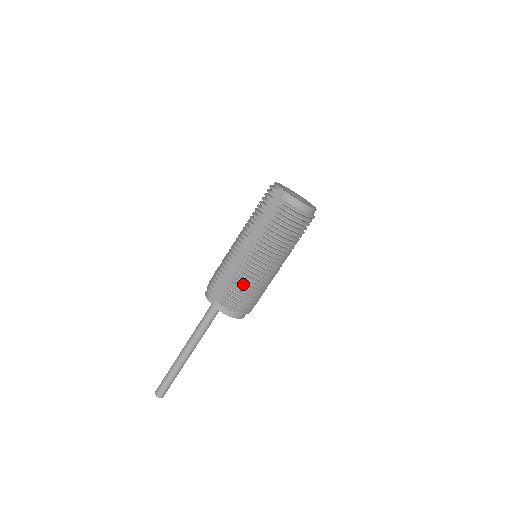
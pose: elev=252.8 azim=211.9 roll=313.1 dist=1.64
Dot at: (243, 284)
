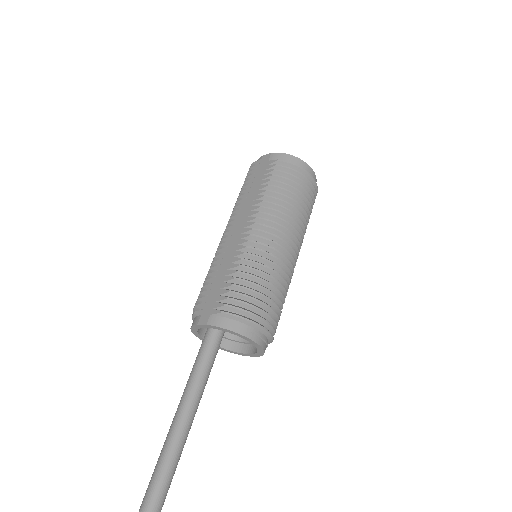
Dot at: (248, 273)
